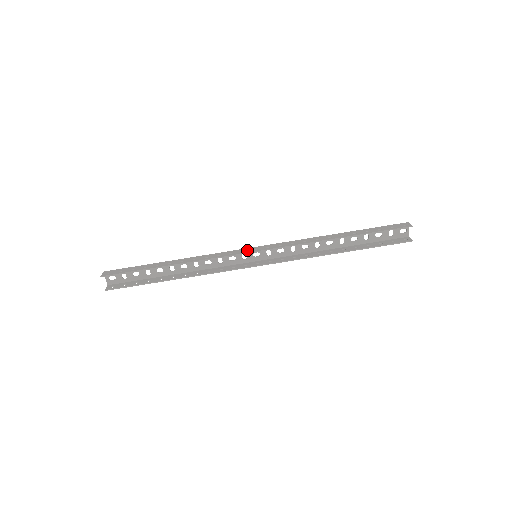
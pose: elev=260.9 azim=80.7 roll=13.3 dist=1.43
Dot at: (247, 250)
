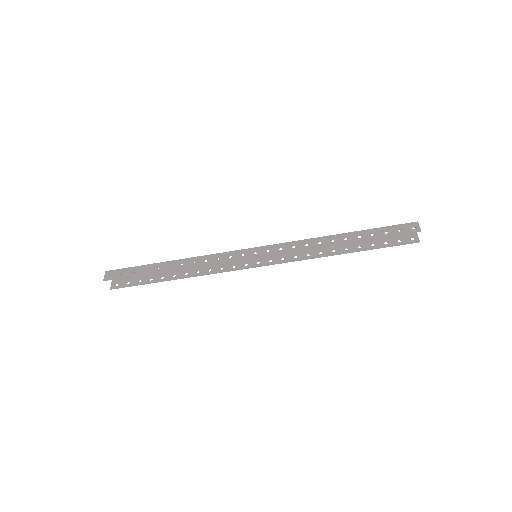
Dot at: (246, 253)
